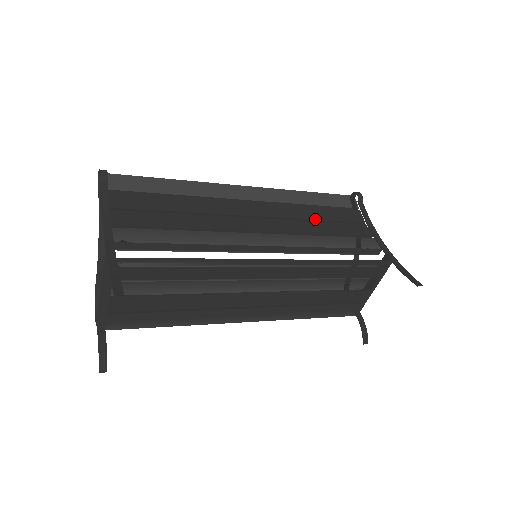
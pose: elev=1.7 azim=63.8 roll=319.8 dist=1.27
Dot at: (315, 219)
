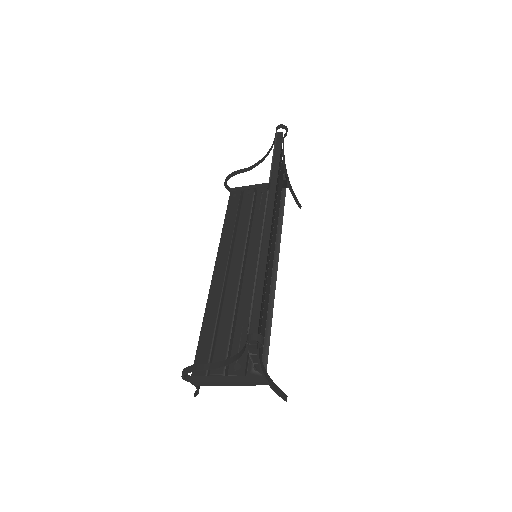
Dot at: occluded
